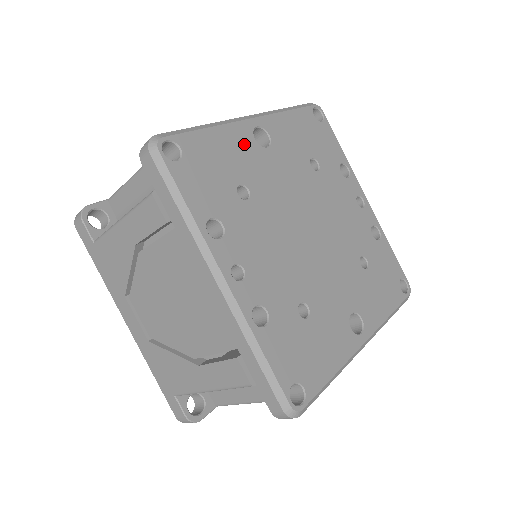
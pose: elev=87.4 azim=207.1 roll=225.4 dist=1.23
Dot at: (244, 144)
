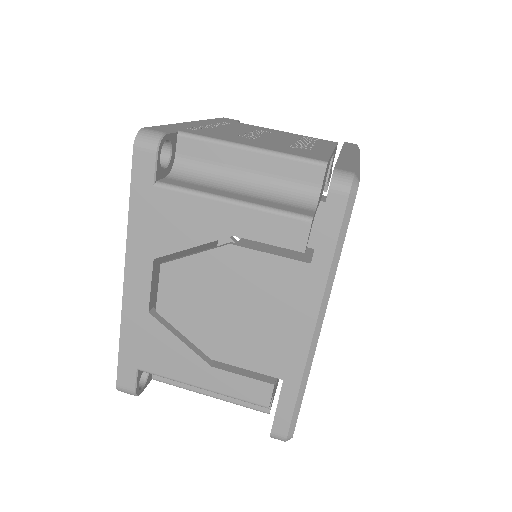
Dot at: occluded
